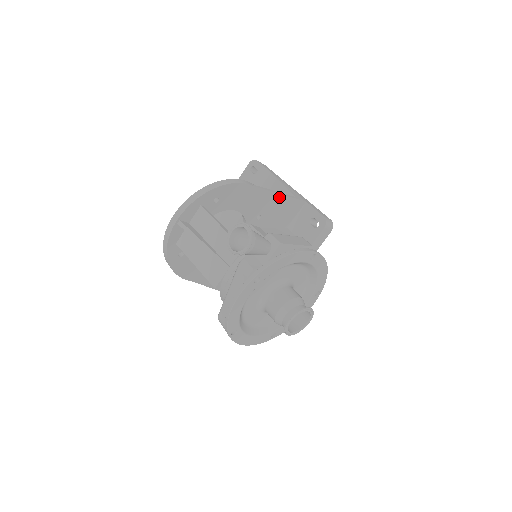
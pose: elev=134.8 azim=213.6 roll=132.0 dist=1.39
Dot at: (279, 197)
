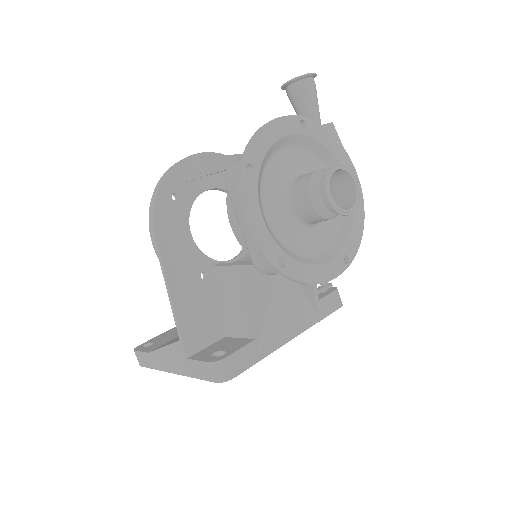
Dot at: occluded
